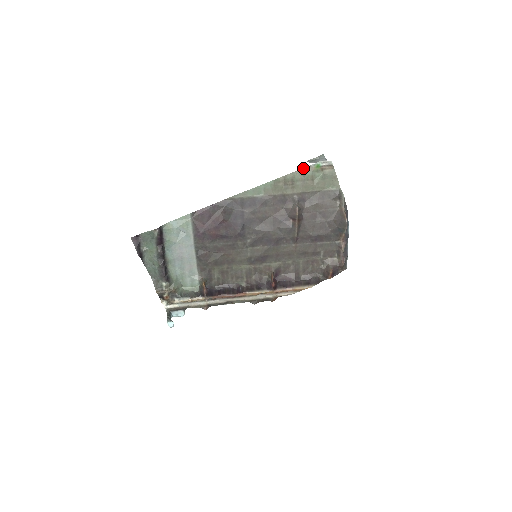
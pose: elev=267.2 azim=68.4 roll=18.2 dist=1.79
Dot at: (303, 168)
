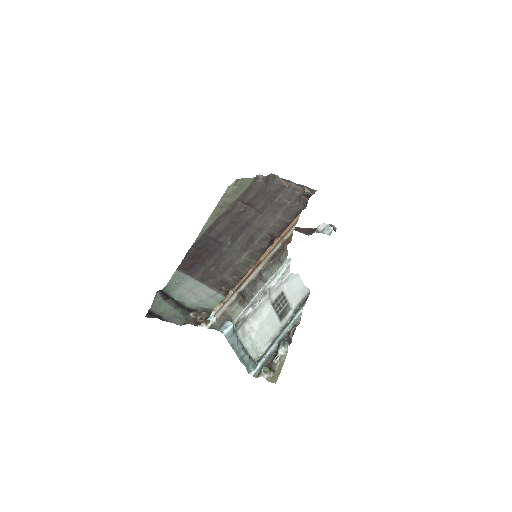
Dot at: (223, 195)
